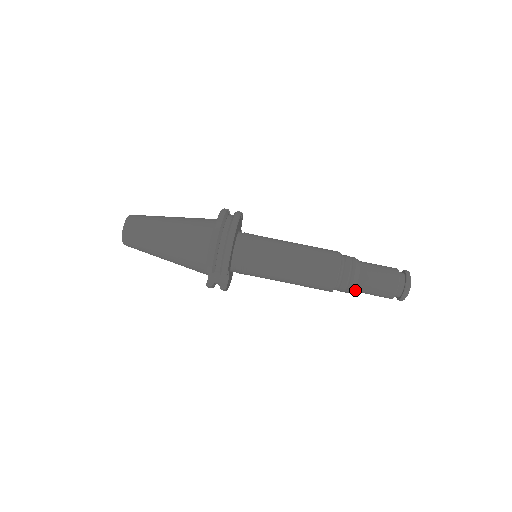
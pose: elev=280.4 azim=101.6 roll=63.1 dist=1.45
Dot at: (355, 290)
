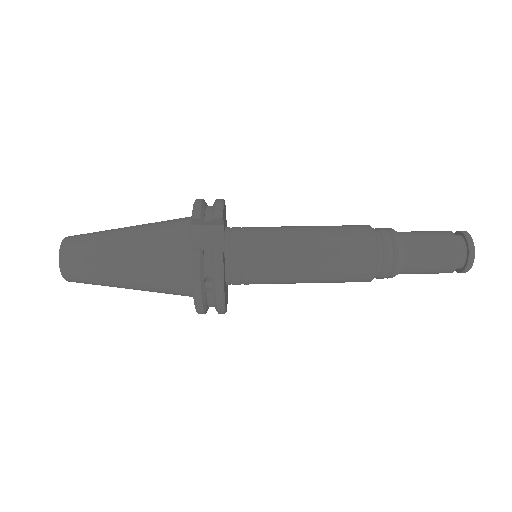
Dot at: (405, 249)
